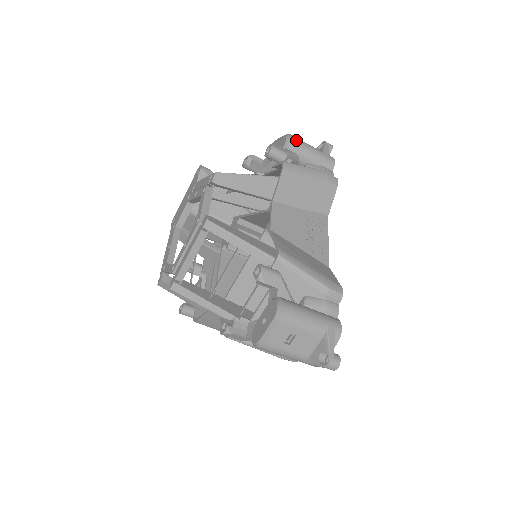
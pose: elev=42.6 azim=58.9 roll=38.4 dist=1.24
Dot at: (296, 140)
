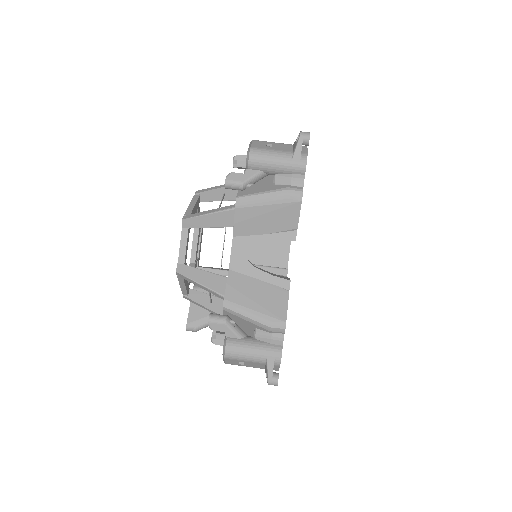
Dot at: occluded
